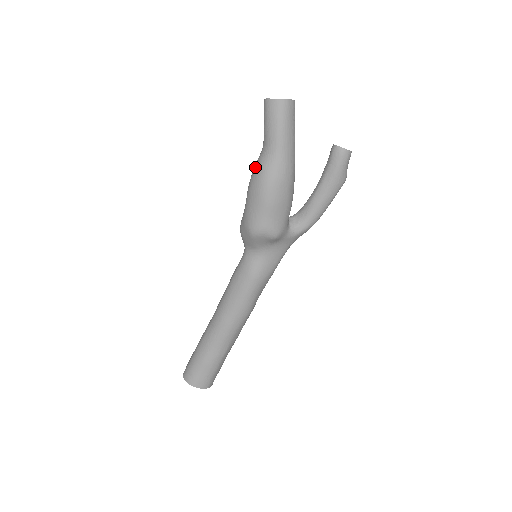
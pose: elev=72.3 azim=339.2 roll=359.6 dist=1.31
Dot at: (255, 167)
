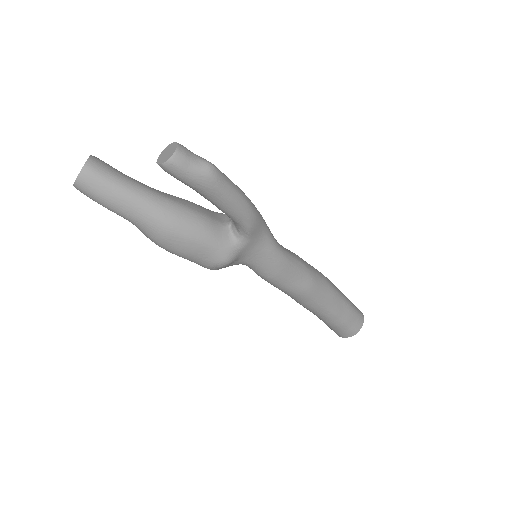
Dot at: occluded
